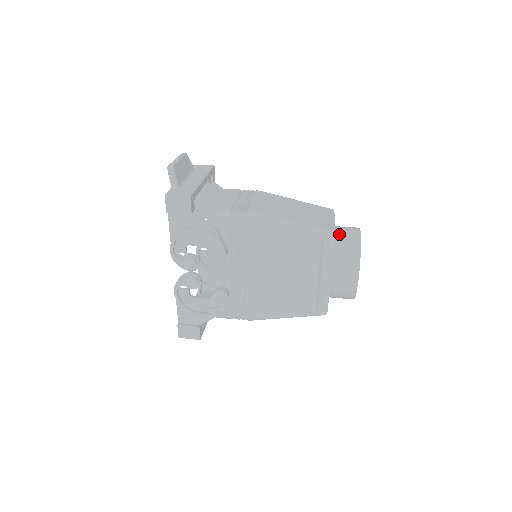
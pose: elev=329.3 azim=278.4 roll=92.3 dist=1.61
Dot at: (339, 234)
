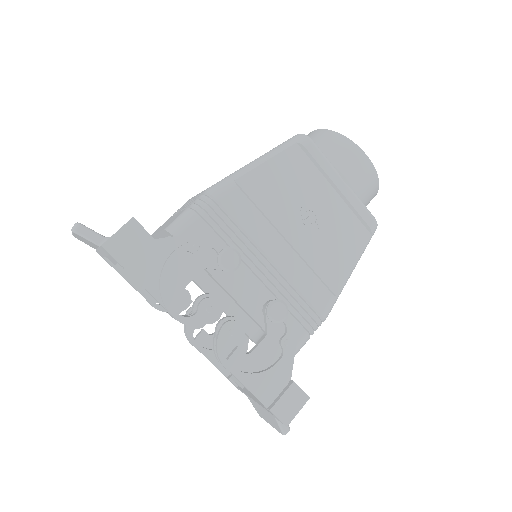
Dot at: occluded
